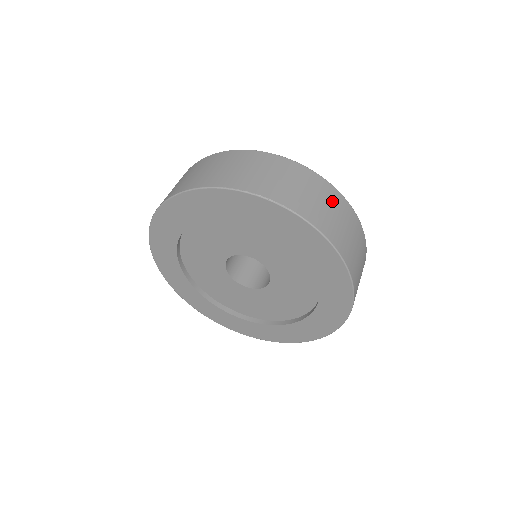
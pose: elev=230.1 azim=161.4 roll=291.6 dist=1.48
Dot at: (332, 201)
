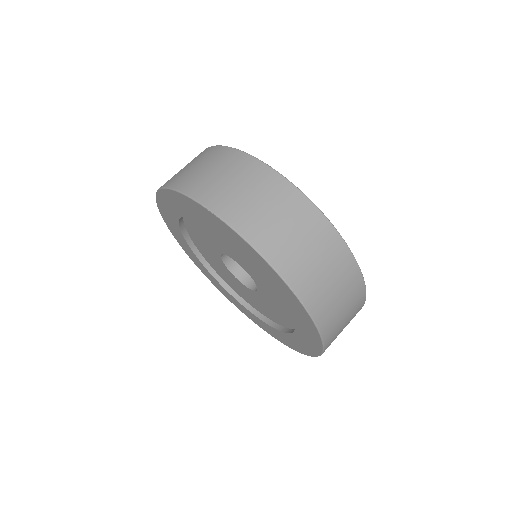
Dot at: (352, 298)
